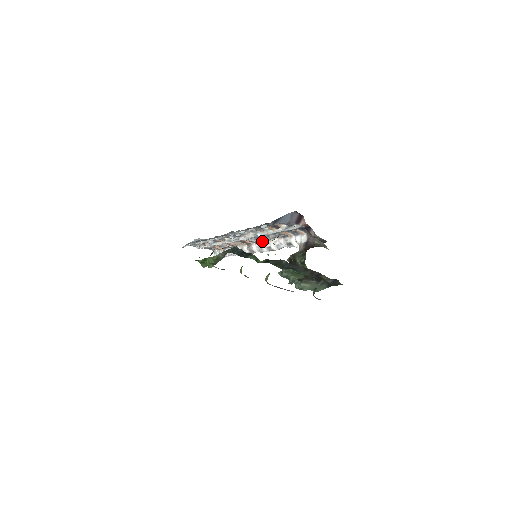
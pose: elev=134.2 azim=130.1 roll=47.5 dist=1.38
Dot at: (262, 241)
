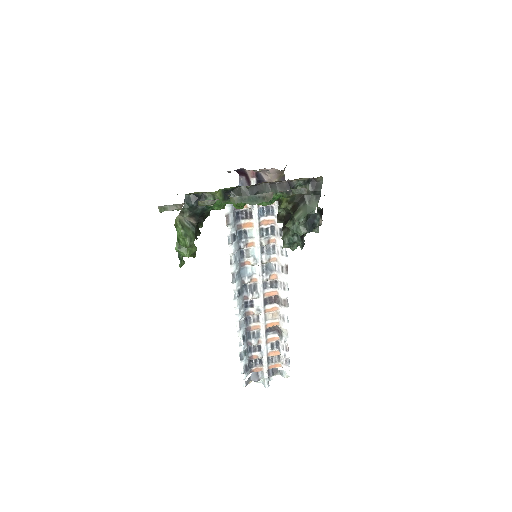
Dot at: (276, 274)
